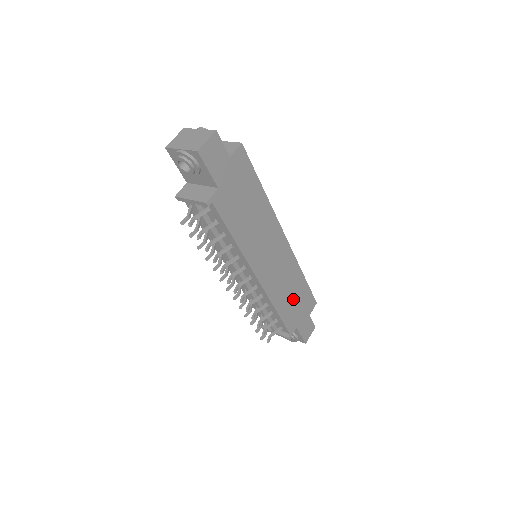
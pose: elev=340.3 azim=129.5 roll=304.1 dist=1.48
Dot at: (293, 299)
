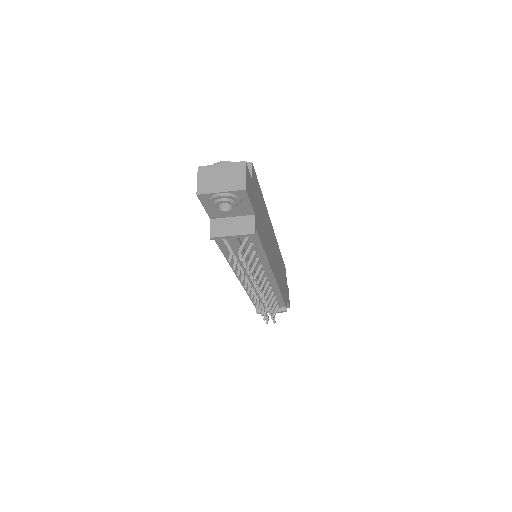
Dot at: (282, 277)
